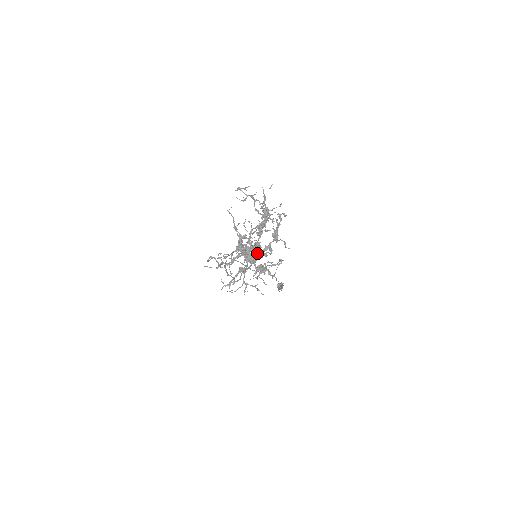
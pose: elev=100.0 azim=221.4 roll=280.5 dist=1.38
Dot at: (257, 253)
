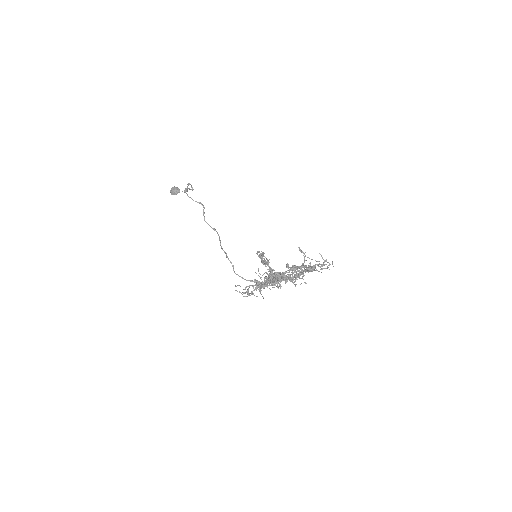
Dot at: occluded
